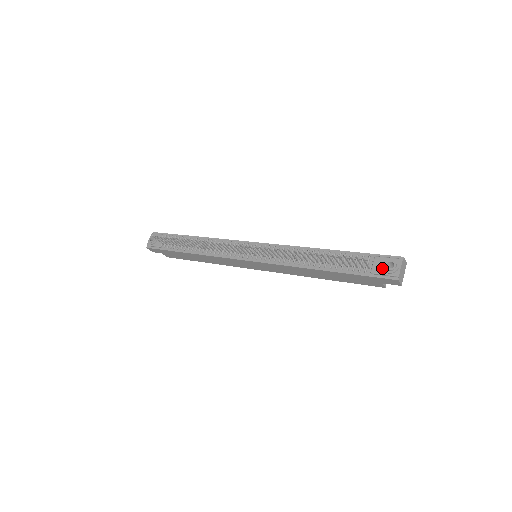
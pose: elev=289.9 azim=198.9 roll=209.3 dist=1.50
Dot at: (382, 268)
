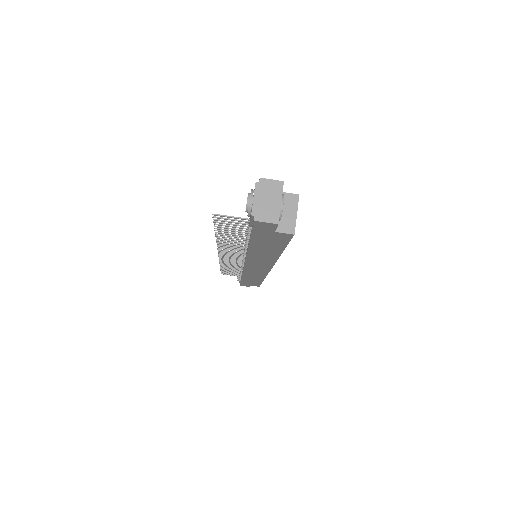
Dot at: occluded
